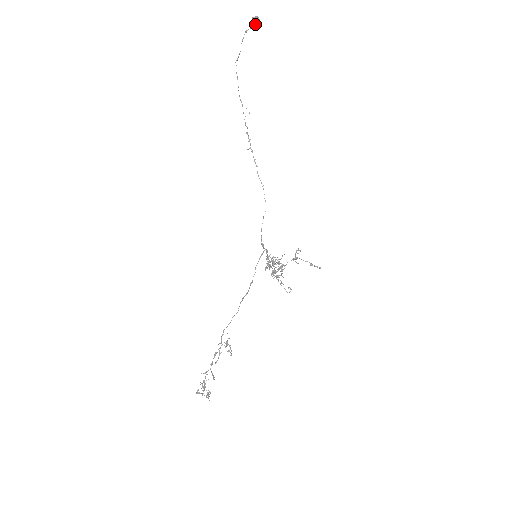
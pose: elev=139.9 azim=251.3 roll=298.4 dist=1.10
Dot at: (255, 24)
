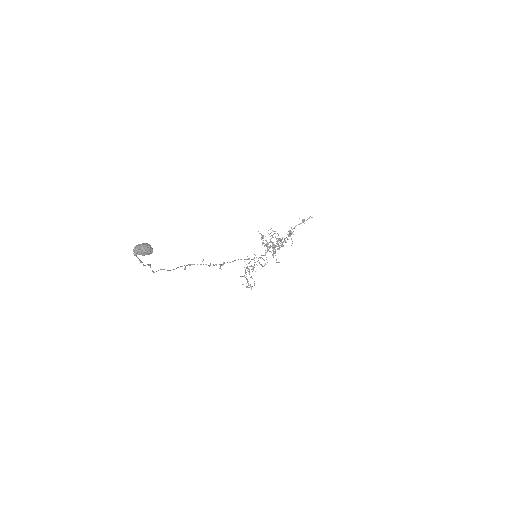
Dot at: (144, 249)
